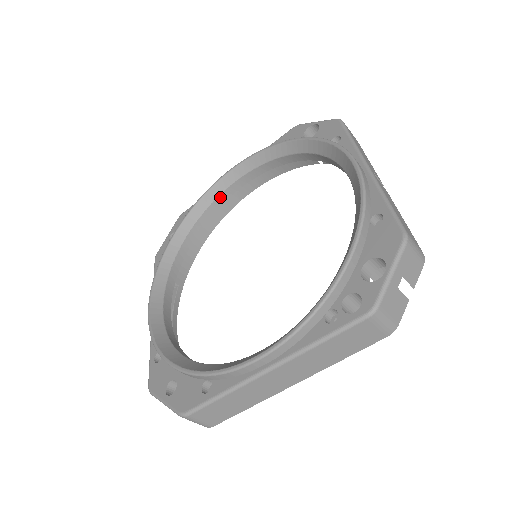
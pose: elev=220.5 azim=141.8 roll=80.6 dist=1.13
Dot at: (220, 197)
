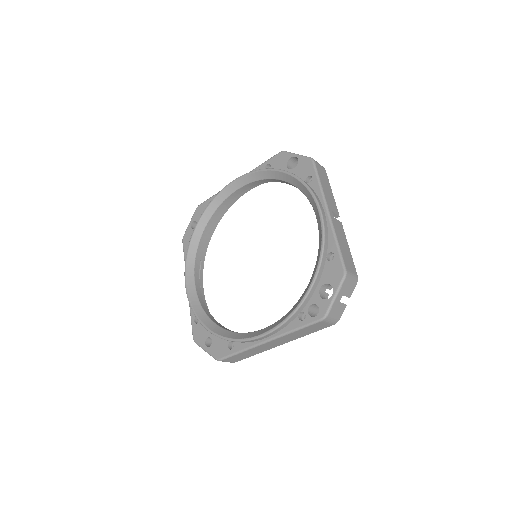
Dot at: (227, 199)
